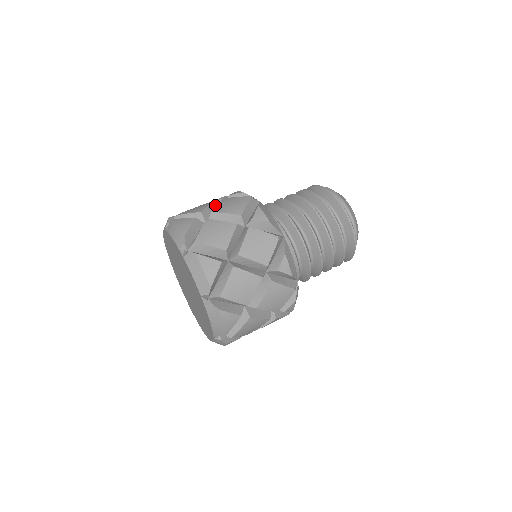
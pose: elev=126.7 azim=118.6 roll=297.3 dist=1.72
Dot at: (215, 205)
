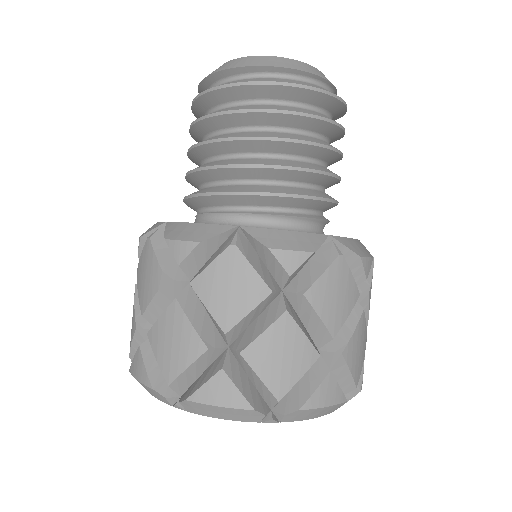
Dot at: (293, 314)
